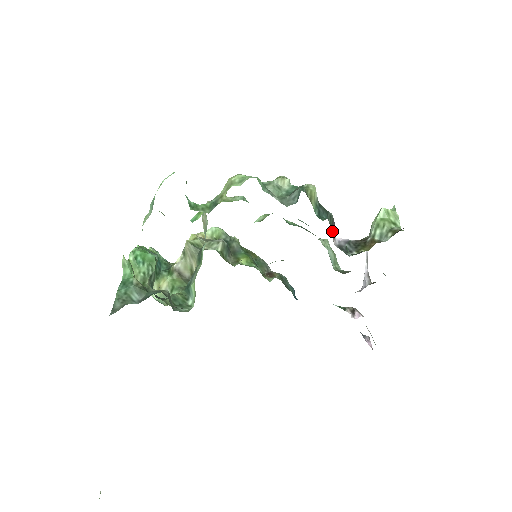
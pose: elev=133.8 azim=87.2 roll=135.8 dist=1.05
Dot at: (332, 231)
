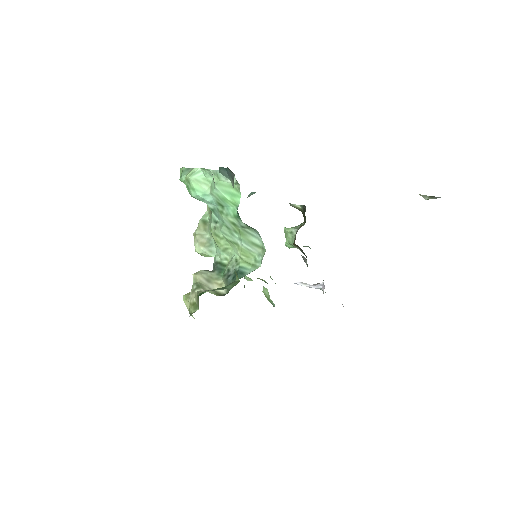
Dot at: occluded
